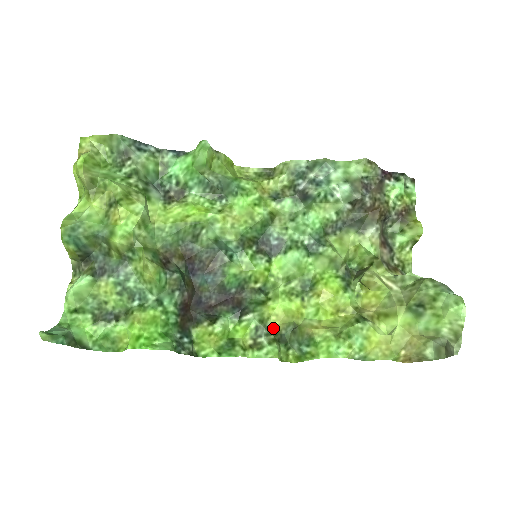
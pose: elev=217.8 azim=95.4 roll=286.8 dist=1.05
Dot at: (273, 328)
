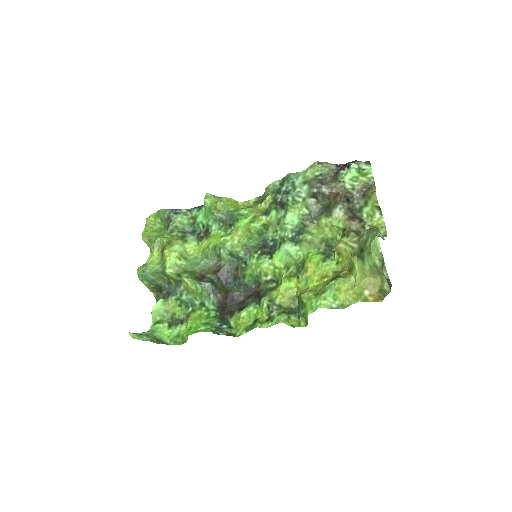
Dot at: (282, 304)
